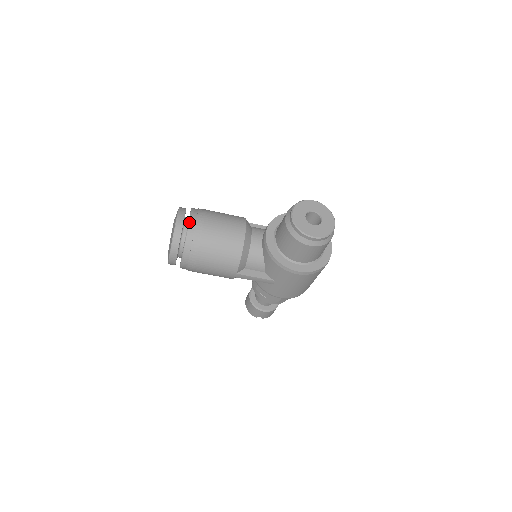
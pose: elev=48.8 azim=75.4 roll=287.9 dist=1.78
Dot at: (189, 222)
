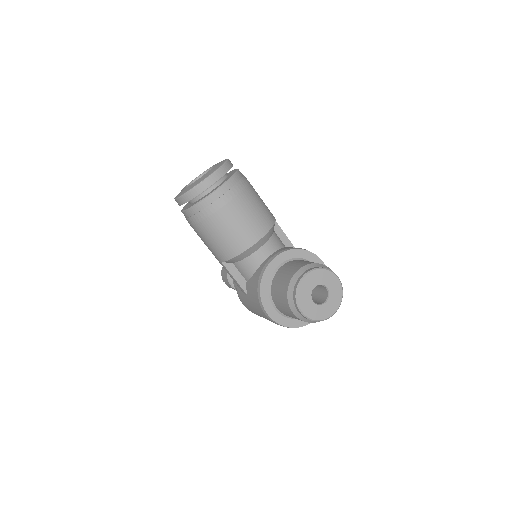
Dot at: (219, 188)
